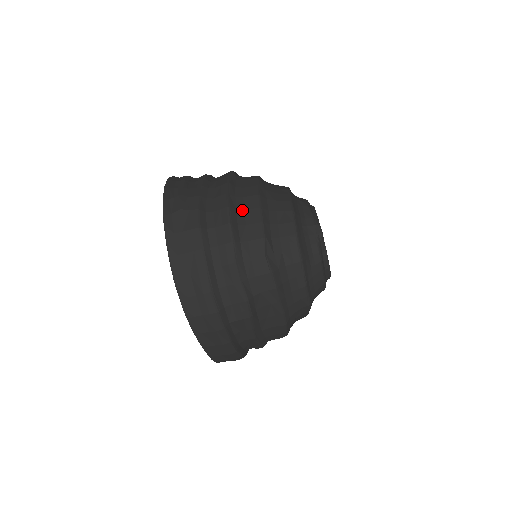
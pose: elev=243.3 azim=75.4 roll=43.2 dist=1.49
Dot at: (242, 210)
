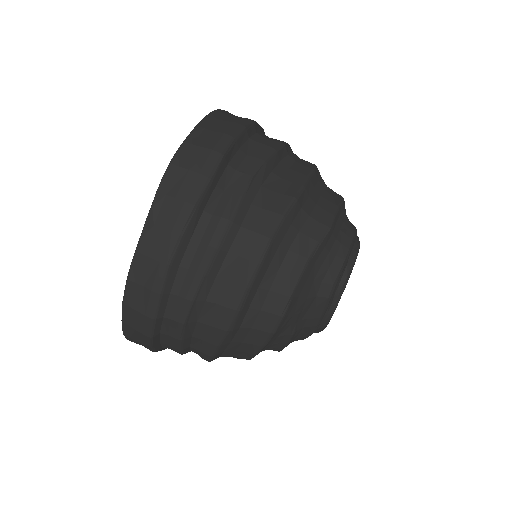
Dot at: occluded
